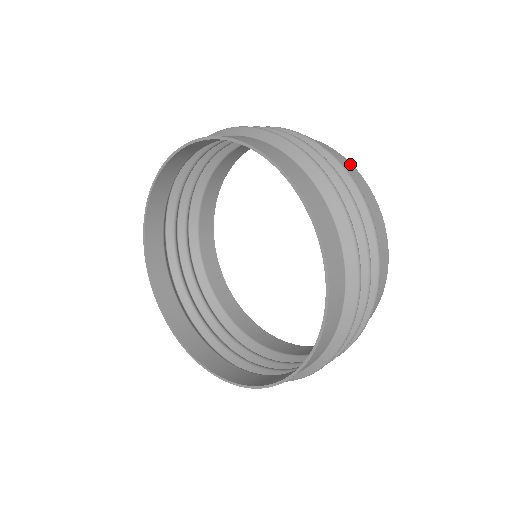
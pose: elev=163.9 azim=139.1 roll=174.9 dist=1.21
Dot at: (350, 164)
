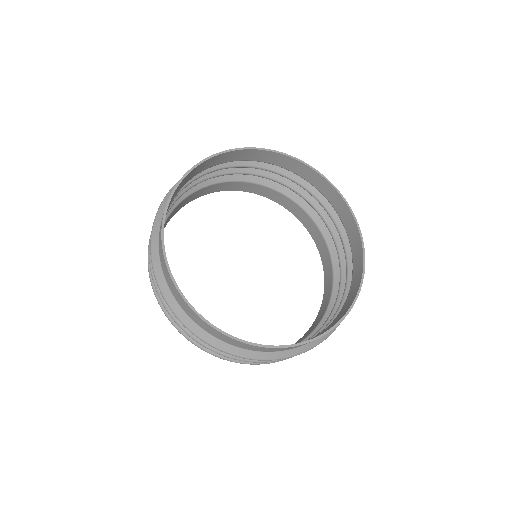
Dot at: (307, 226)
